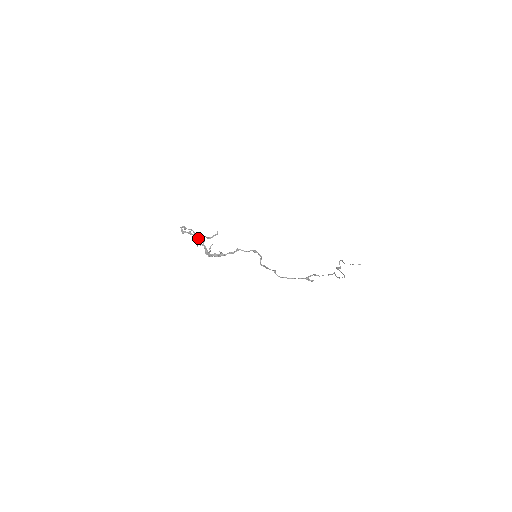
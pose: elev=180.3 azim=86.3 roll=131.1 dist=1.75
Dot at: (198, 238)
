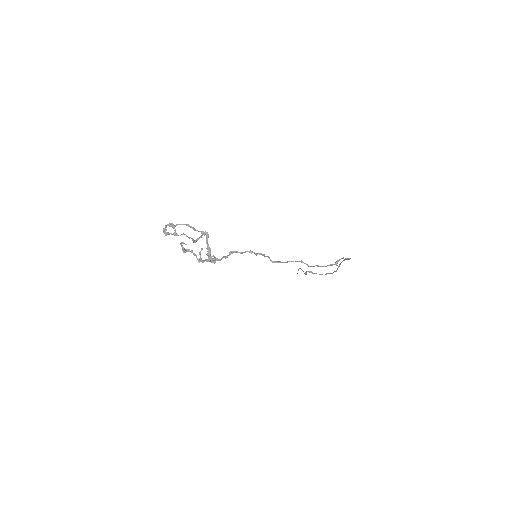
Dot at: (182, 242)
